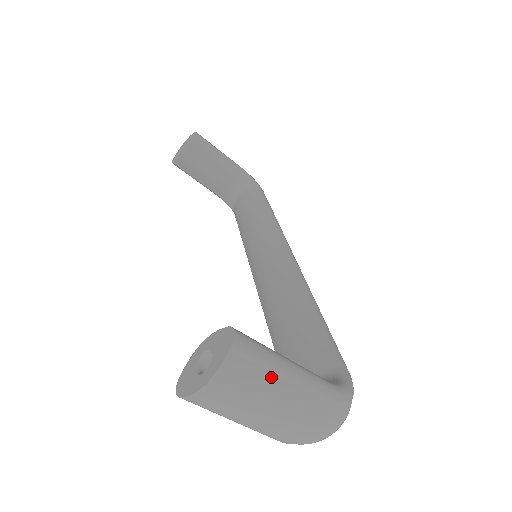
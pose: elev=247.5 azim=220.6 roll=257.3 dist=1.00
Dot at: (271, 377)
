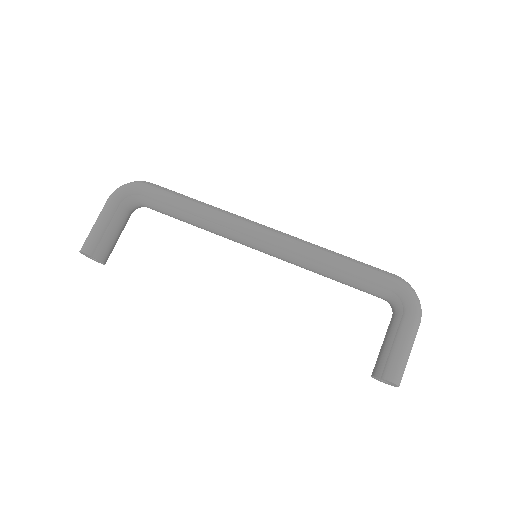
Dot at: (406, 359)
